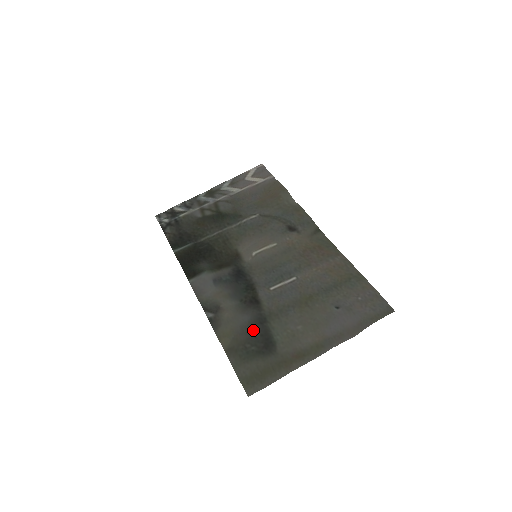
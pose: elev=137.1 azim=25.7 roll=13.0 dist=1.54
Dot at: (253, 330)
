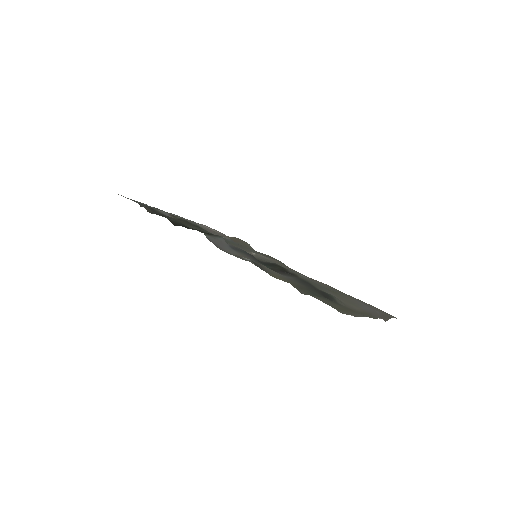
Dot at: (304, 284)
